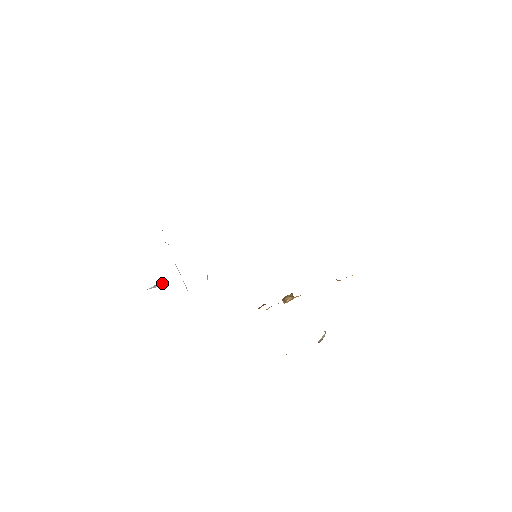
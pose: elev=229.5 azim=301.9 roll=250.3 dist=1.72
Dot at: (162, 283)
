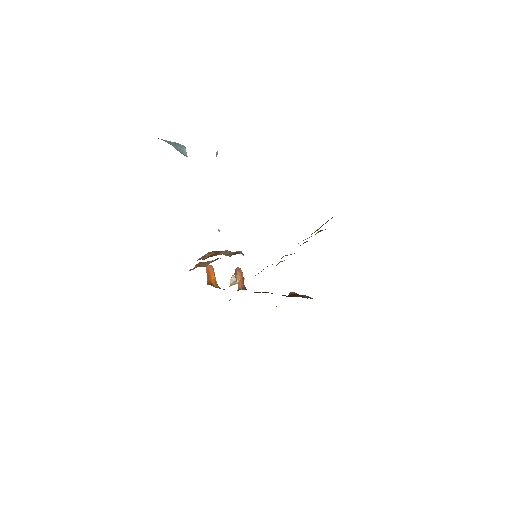
Dot at: occluded
